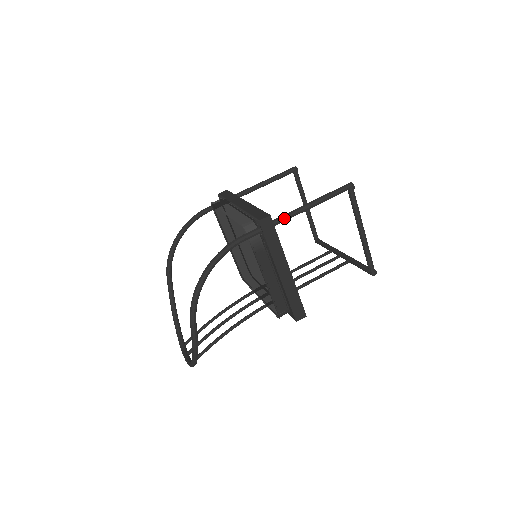
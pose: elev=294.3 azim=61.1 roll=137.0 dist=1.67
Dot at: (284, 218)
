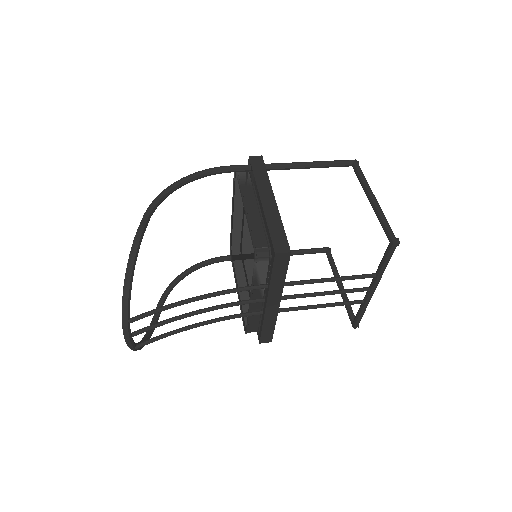
Dot at: (277, 164)
